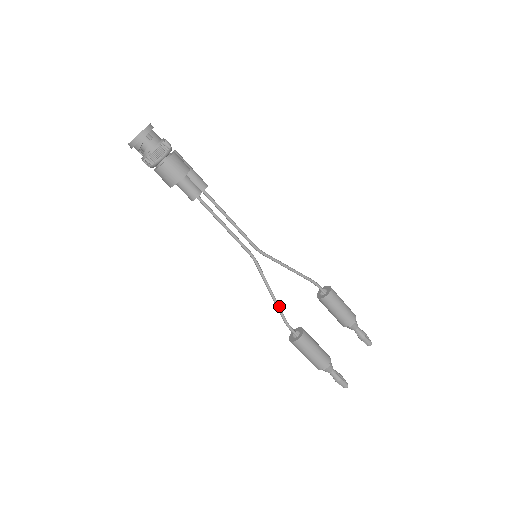
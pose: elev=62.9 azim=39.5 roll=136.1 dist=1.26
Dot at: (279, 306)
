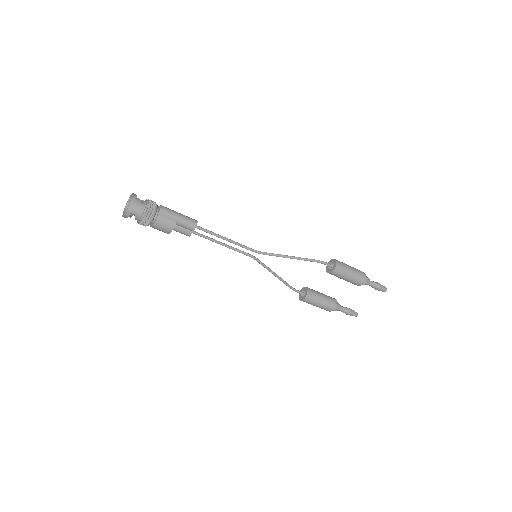
Dot at: (283, 282)
